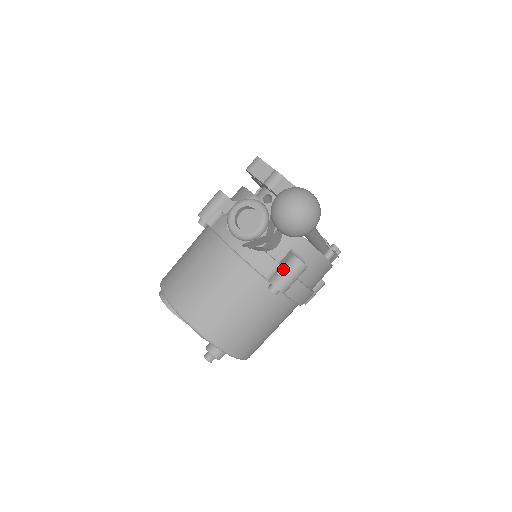
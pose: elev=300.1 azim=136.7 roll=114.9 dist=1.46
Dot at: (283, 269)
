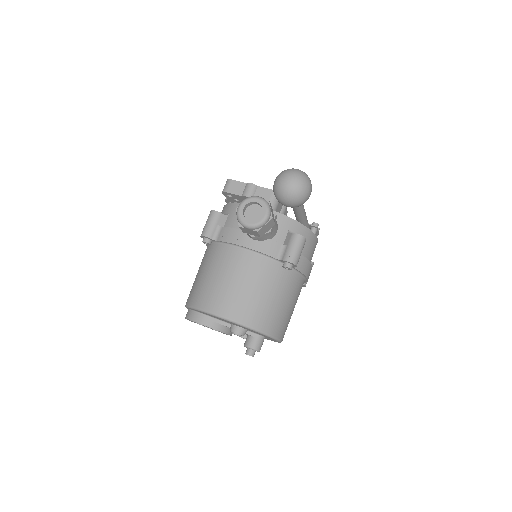
Dot at: (290, 246)
